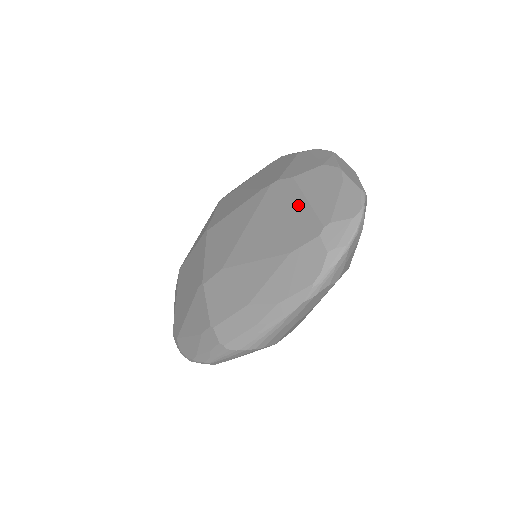
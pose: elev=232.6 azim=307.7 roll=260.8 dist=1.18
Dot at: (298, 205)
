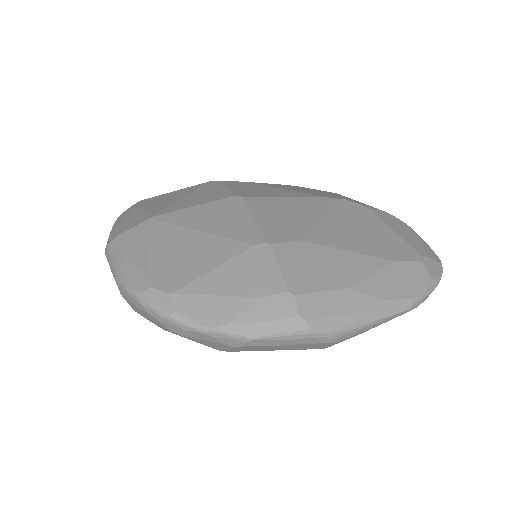
Dot at: (384, 229)
